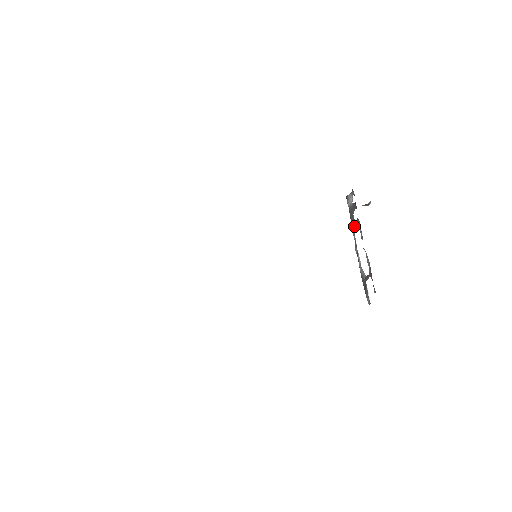
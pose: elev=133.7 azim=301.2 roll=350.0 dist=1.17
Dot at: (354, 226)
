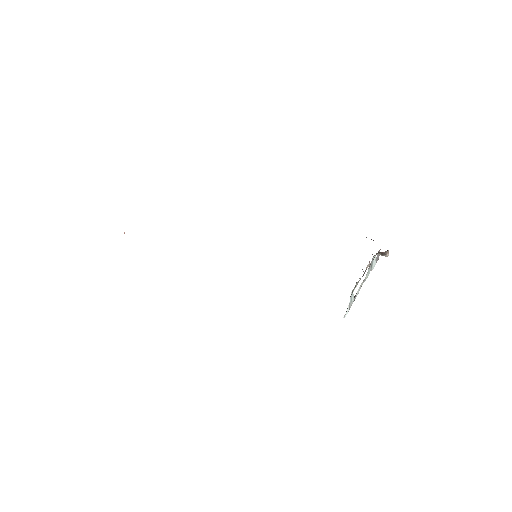
Dot at: occluded
